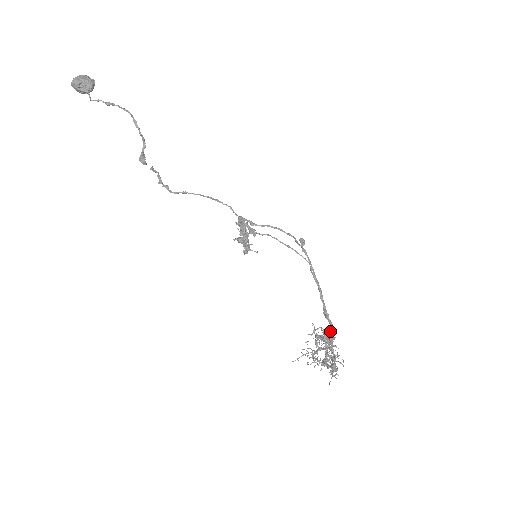
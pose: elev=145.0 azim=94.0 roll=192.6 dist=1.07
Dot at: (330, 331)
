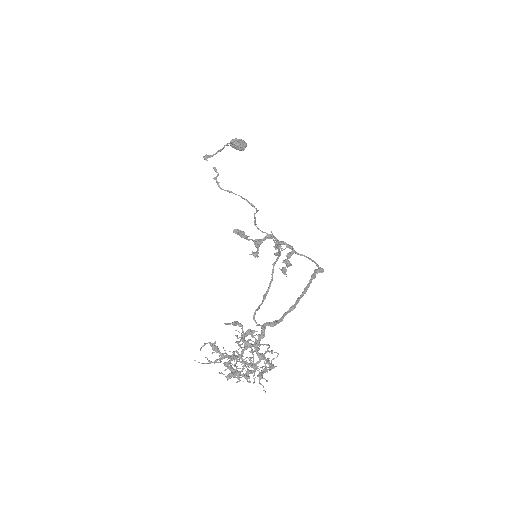
Dot at: (259, 336)
